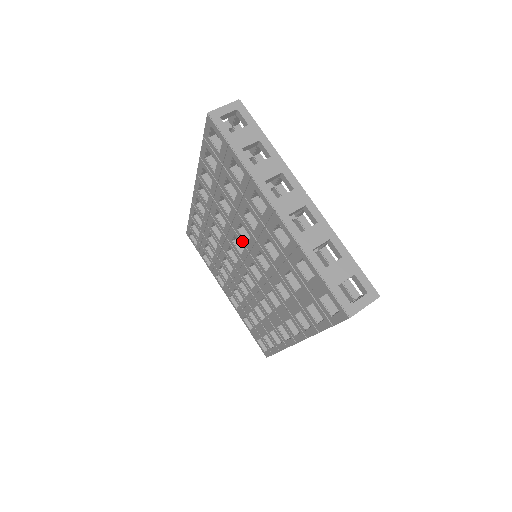
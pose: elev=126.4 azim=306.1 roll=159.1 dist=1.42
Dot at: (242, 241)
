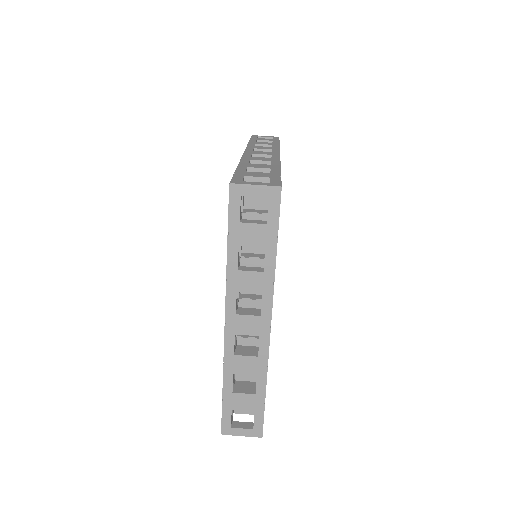
Dot at: occluded
